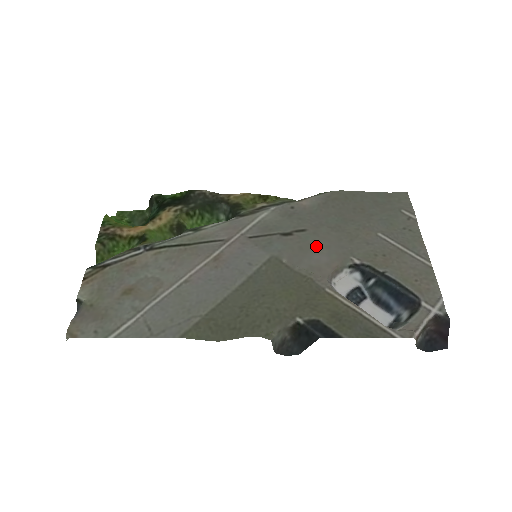
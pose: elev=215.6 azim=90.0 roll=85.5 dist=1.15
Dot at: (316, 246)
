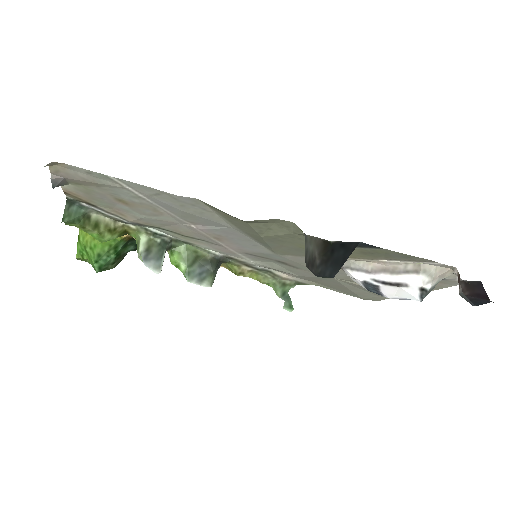
Dot at: occluded
